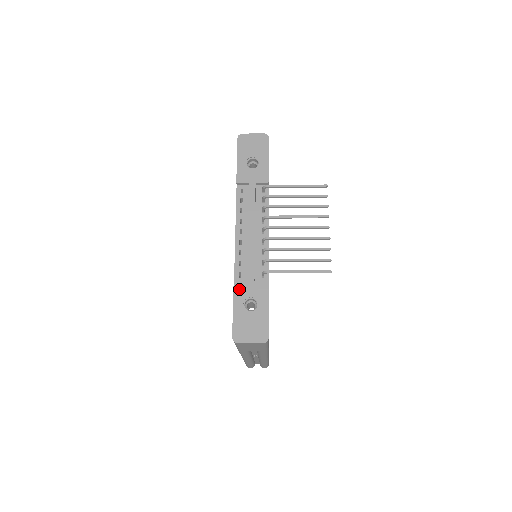
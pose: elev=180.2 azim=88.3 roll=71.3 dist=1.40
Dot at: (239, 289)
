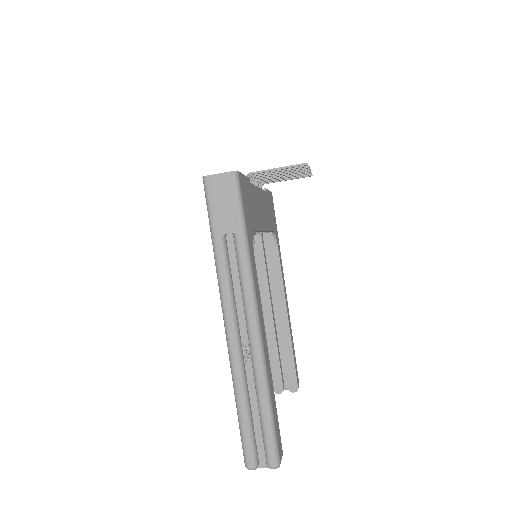
Dot at: occluded
